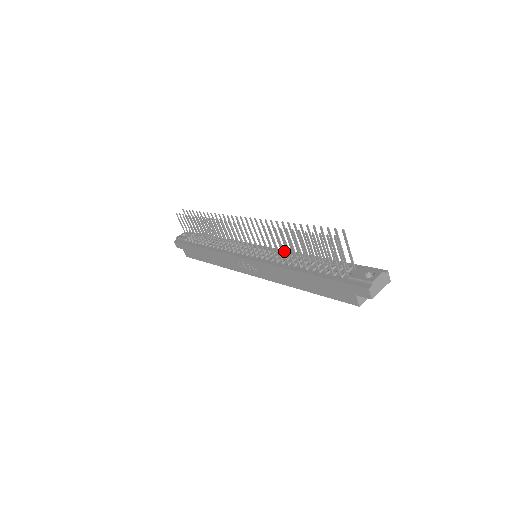
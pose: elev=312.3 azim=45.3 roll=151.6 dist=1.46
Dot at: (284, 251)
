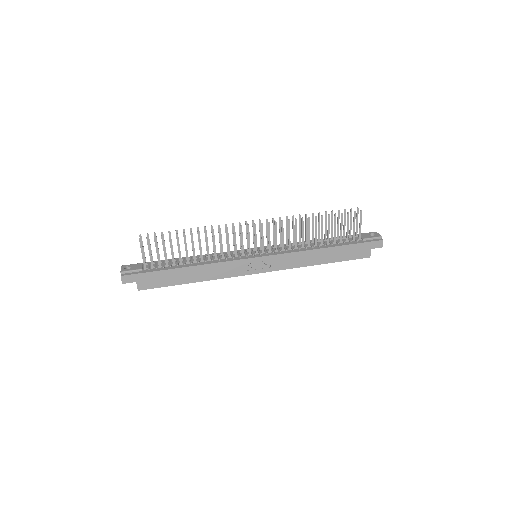
Dot at: occluded
